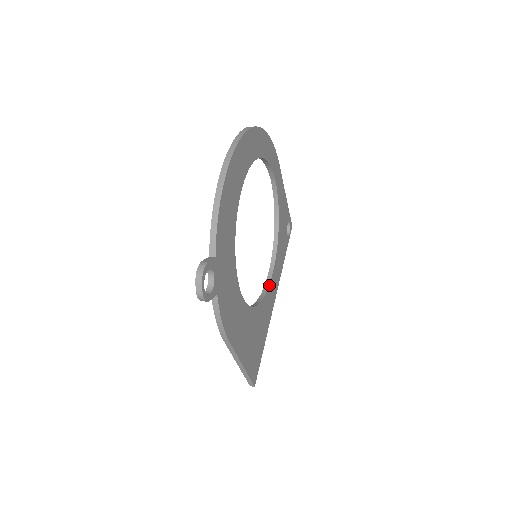
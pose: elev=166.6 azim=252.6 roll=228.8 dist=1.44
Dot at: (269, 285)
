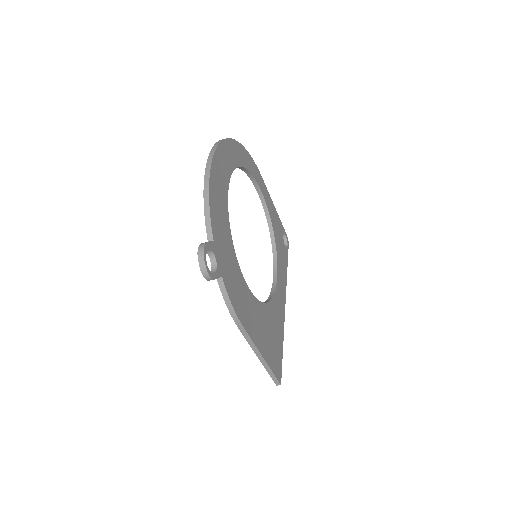
Dot at: (276, 288)
